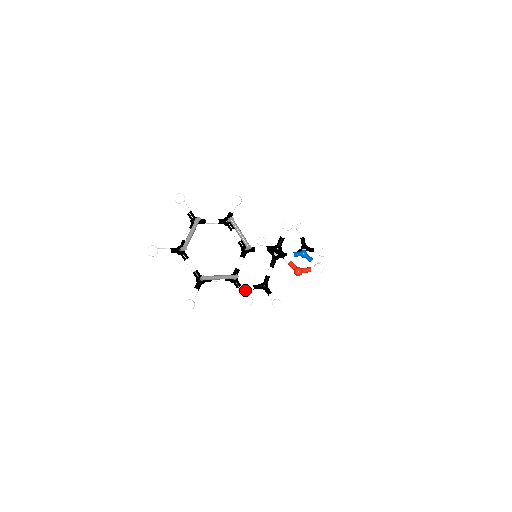
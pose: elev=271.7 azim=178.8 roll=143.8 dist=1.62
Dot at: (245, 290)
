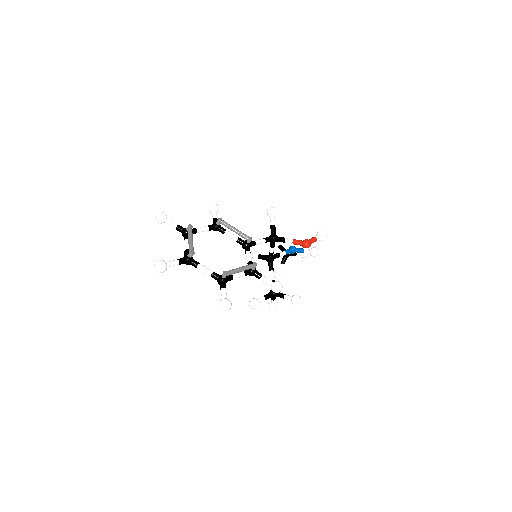
Dot at: (258, 303)
